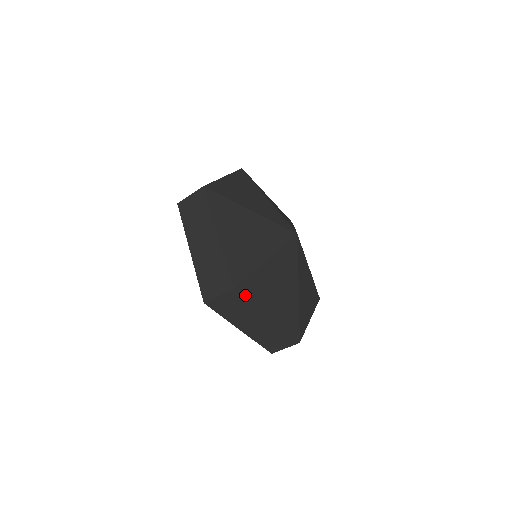
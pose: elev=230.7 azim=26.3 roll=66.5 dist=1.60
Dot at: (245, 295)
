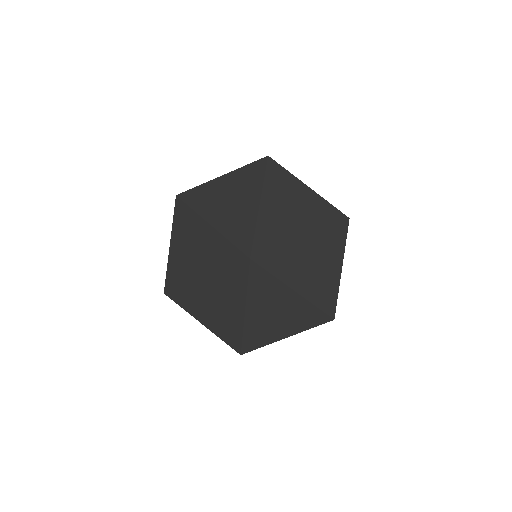
Dot at: (253, 348)
